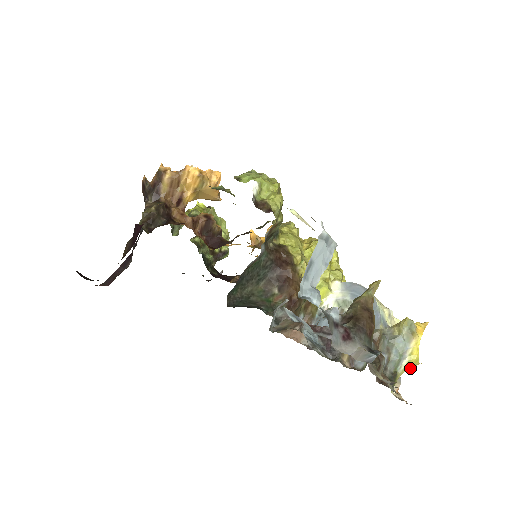
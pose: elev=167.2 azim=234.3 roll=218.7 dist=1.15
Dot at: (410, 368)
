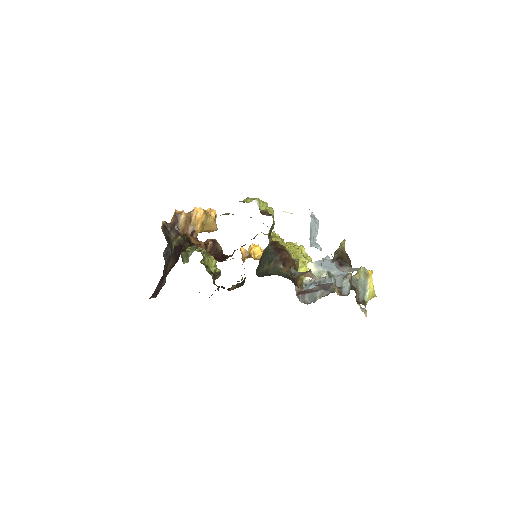
Dot at: (371, 298)
